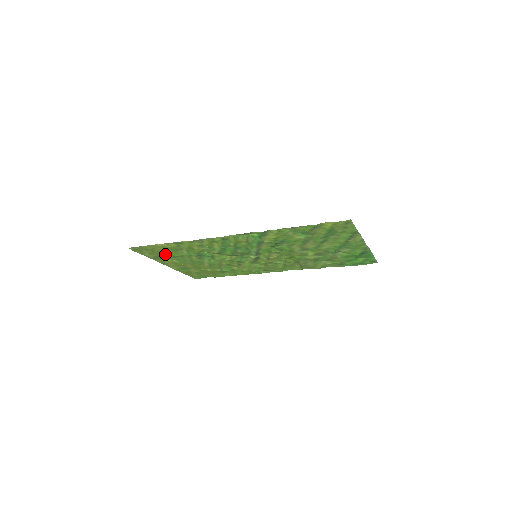
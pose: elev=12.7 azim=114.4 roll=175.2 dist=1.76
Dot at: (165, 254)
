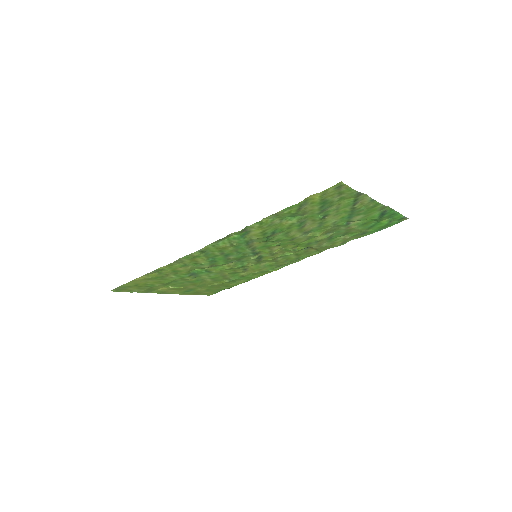
Dot at: (155, 284)
